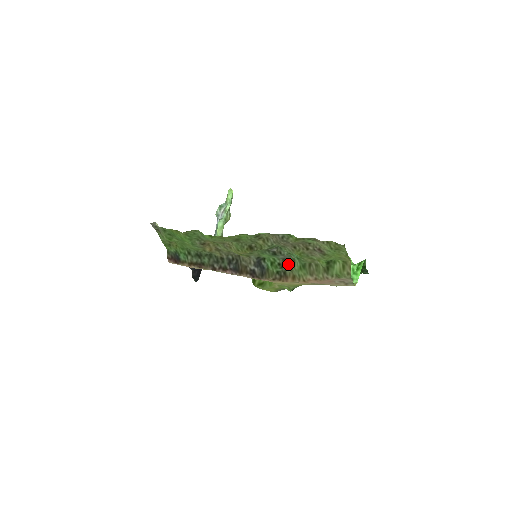
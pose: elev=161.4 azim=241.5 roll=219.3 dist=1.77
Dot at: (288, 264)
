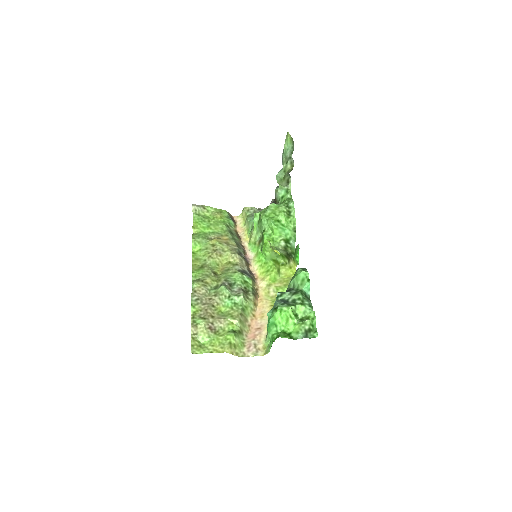
Dot at: (246, 294)
